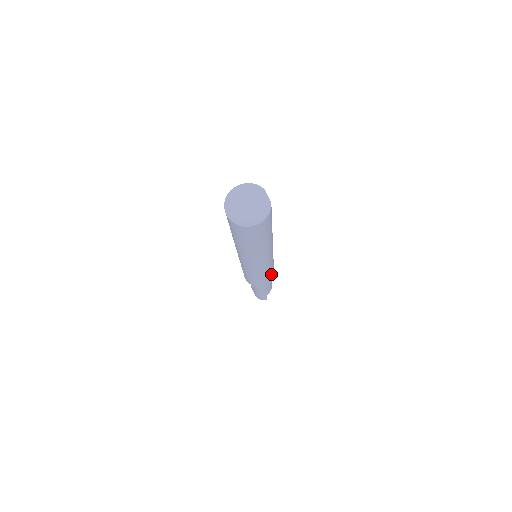
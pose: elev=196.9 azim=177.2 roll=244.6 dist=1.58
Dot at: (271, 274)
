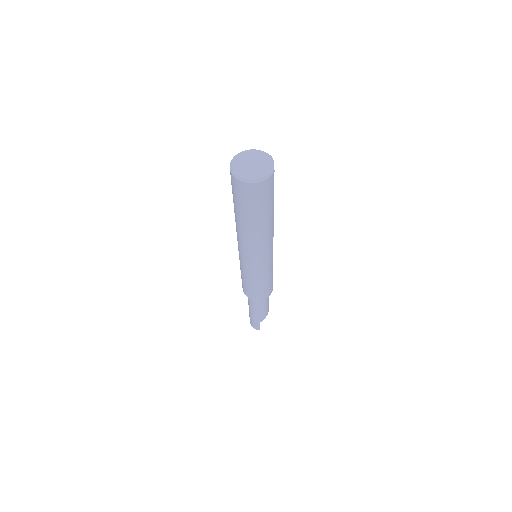
Dot at: (267, 287)
